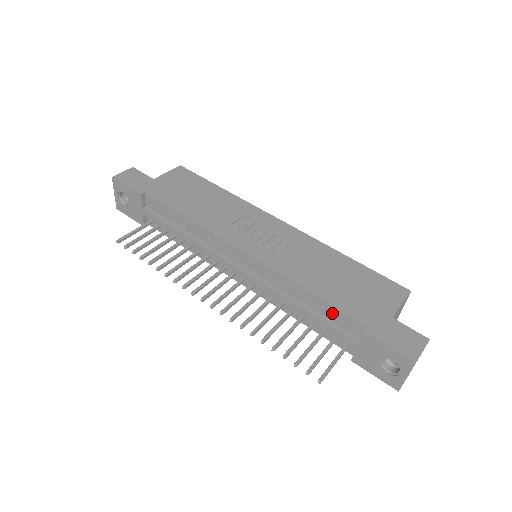
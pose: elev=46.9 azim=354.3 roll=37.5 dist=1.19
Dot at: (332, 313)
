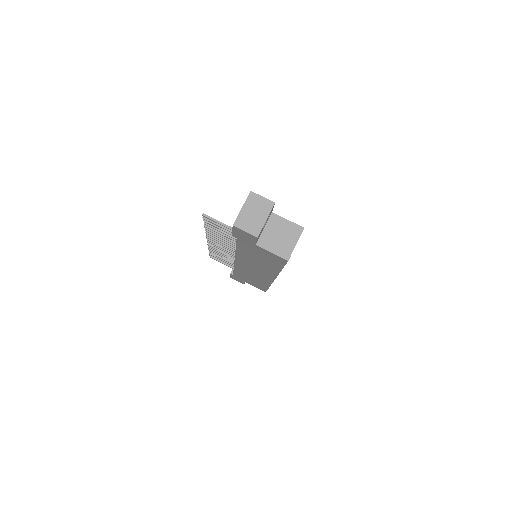
Dot at: occluded
